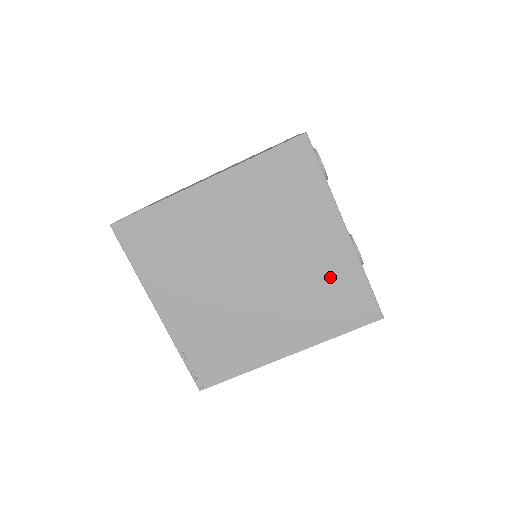
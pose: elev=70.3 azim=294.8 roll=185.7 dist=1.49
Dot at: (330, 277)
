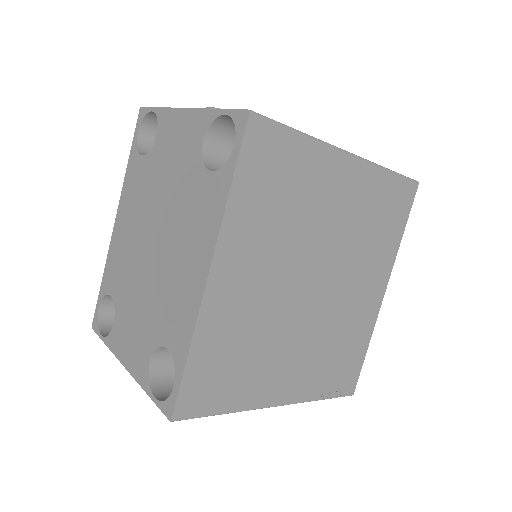
Dot at: (368, 205)
